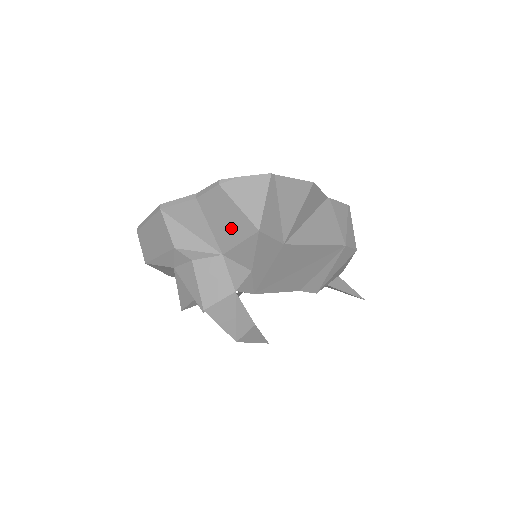
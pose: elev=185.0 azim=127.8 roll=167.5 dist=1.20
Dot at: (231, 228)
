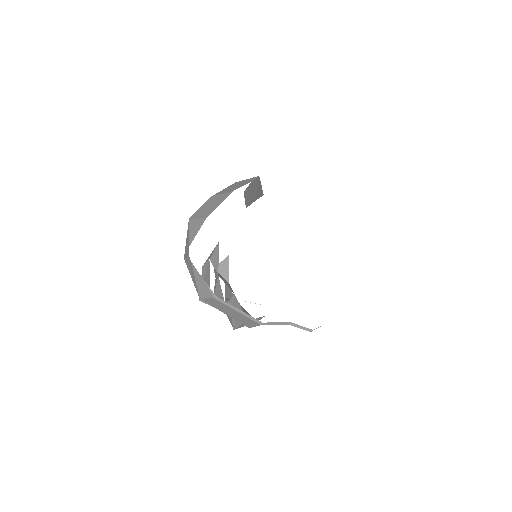
Dot at: occluded
